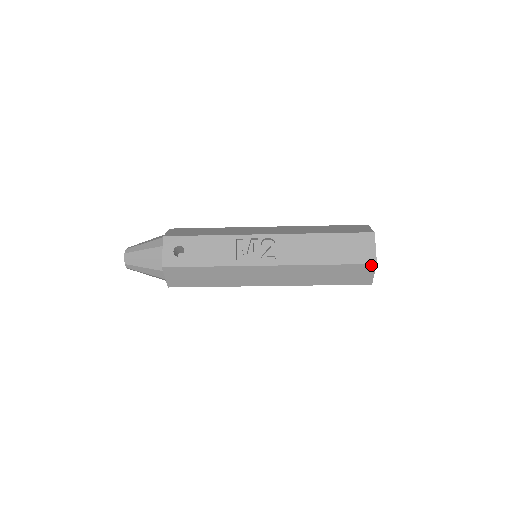
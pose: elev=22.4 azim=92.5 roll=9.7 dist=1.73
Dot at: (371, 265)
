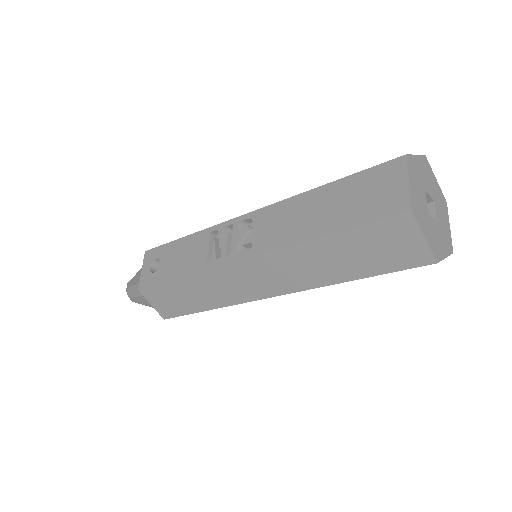
Dot at: (402, 217)
